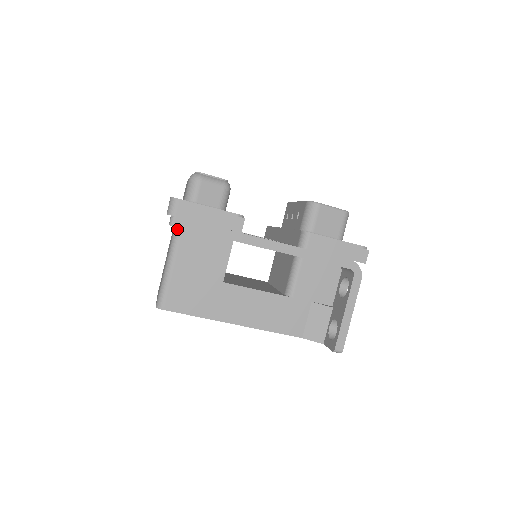
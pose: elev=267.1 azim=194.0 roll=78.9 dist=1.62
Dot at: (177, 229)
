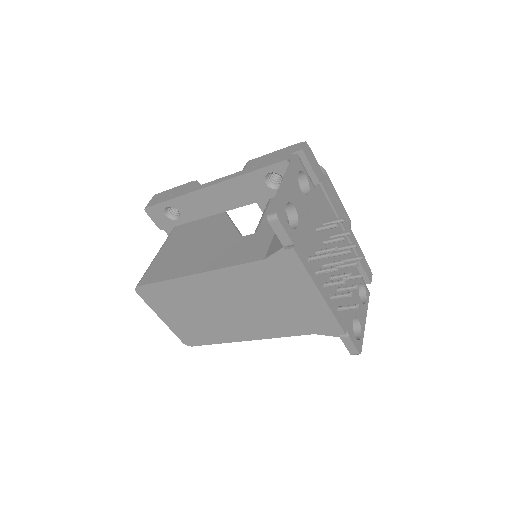
Dot at: (169, 235)
